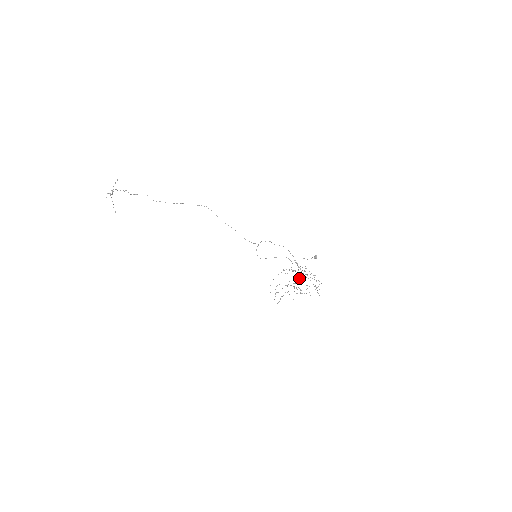
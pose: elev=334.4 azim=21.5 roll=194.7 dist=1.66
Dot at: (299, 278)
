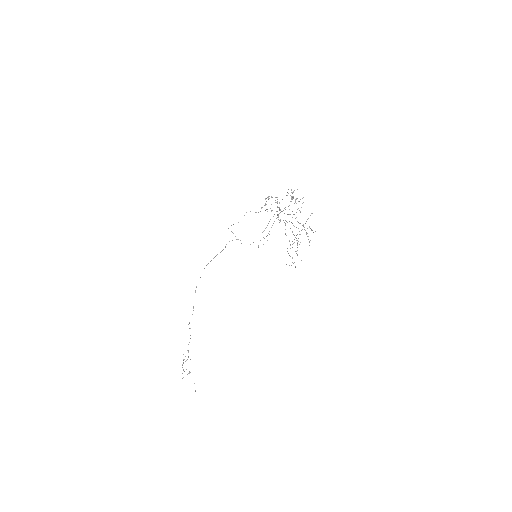
Dot at: occluded
